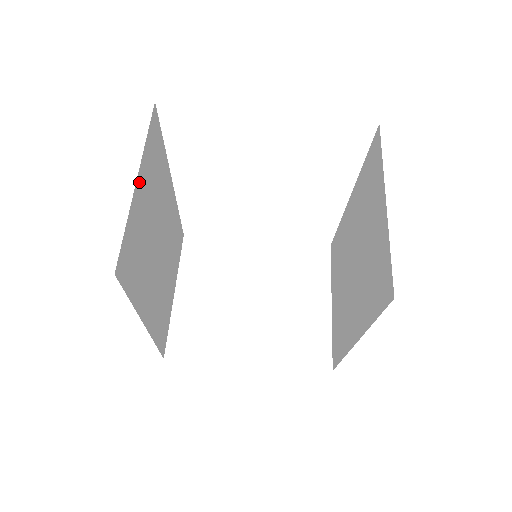
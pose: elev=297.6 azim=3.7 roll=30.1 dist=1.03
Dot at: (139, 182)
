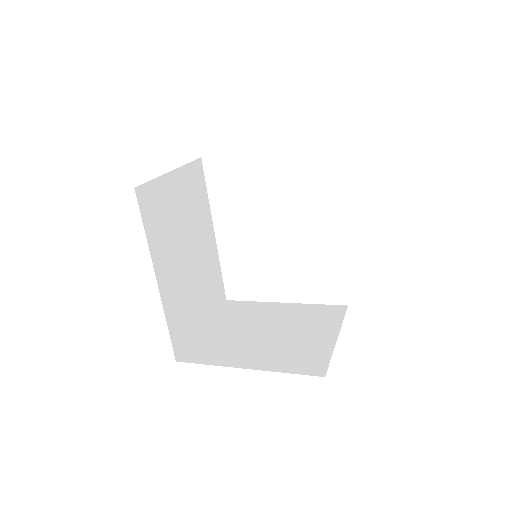
Dot at: (174, 176)
